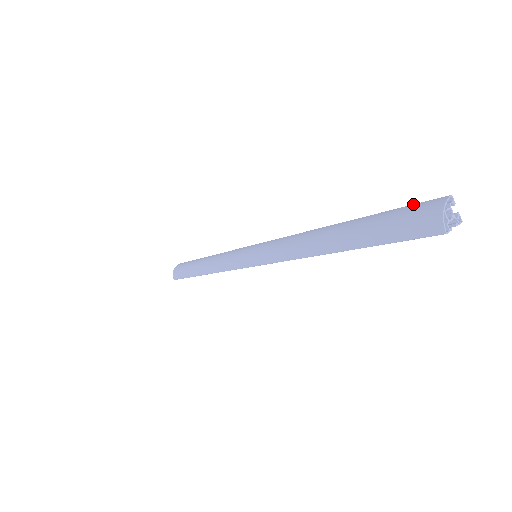
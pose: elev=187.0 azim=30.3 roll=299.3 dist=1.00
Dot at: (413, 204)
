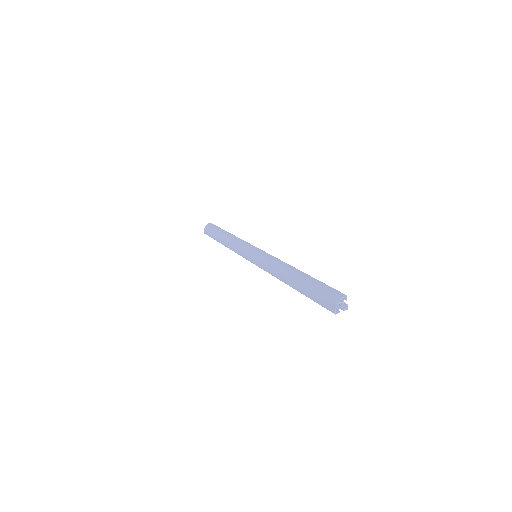
Dot at: occluded
